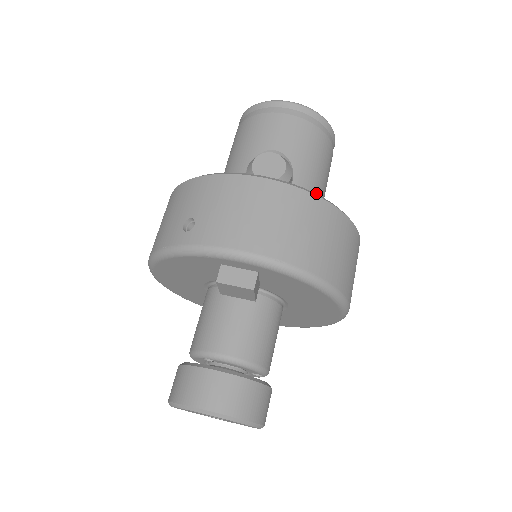
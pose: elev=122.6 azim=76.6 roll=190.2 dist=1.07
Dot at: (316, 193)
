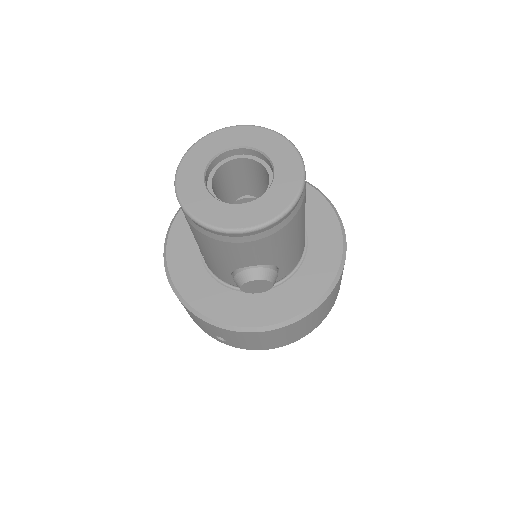
Dot at: (300, 246)
